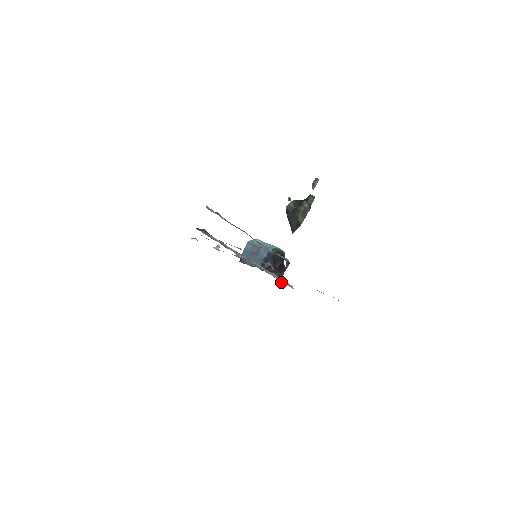
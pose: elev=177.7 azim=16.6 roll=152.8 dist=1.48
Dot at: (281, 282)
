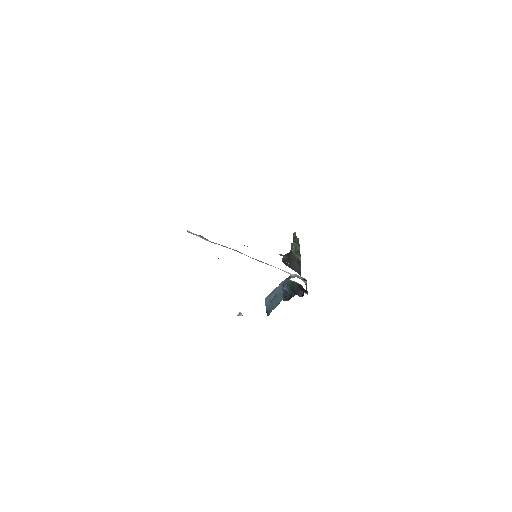
Dot at: occluded
